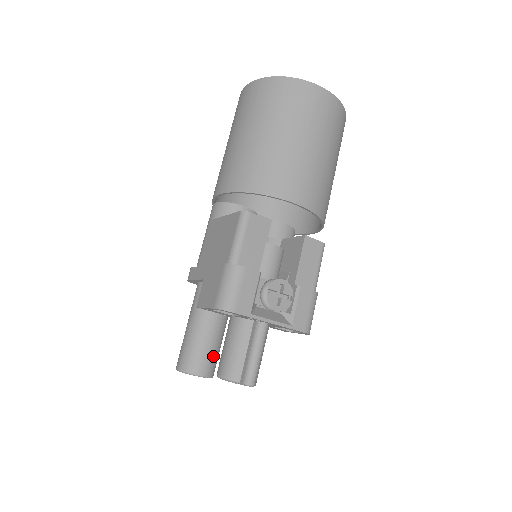
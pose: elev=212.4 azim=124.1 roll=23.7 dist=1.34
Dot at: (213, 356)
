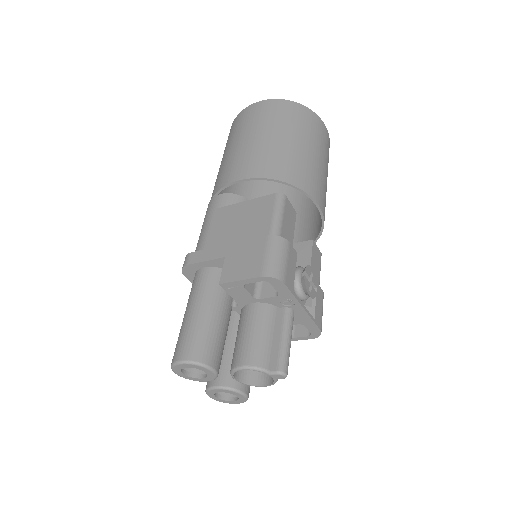
Dot at: (222, 350)
